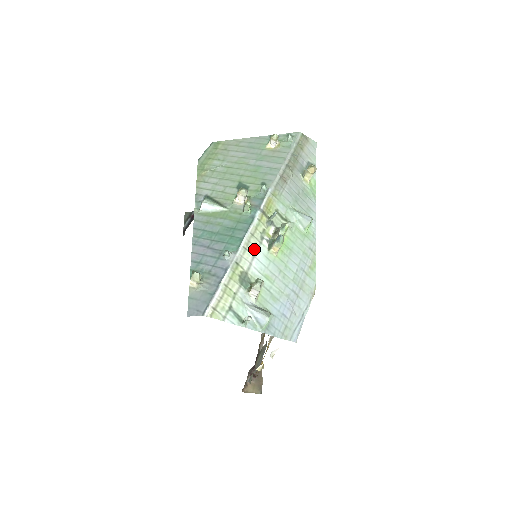
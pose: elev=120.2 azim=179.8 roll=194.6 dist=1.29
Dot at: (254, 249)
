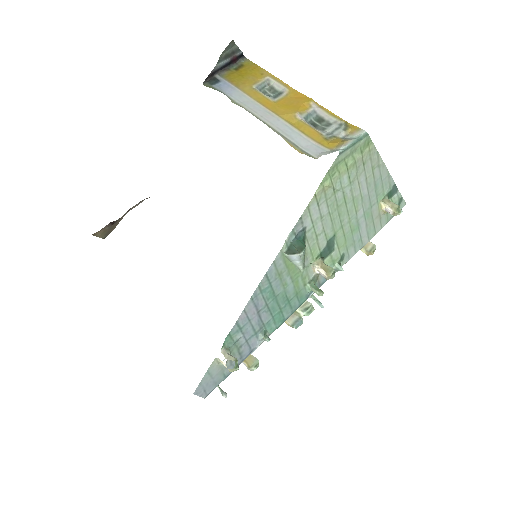
Dot at: occluded
